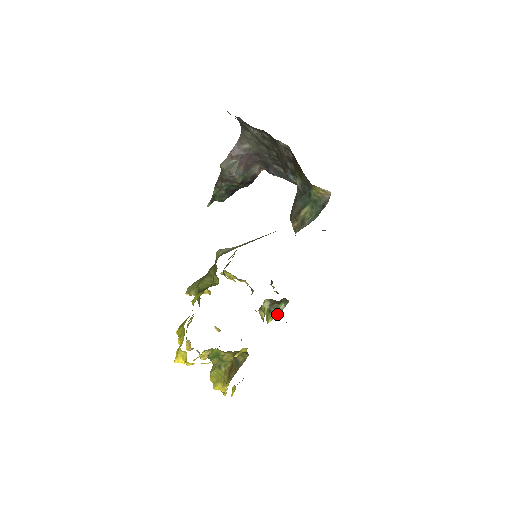
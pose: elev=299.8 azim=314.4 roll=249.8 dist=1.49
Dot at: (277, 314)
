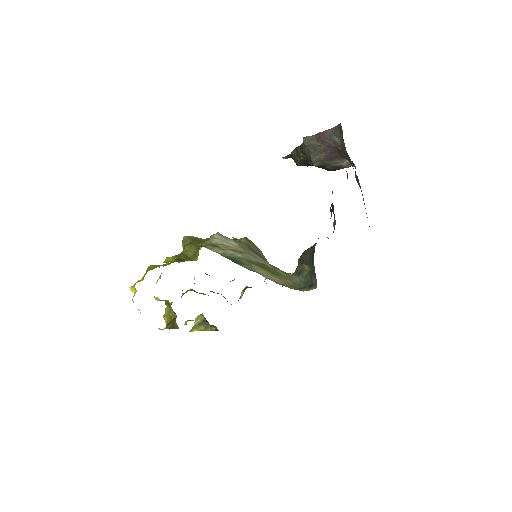
Dot at: (207, 329)
